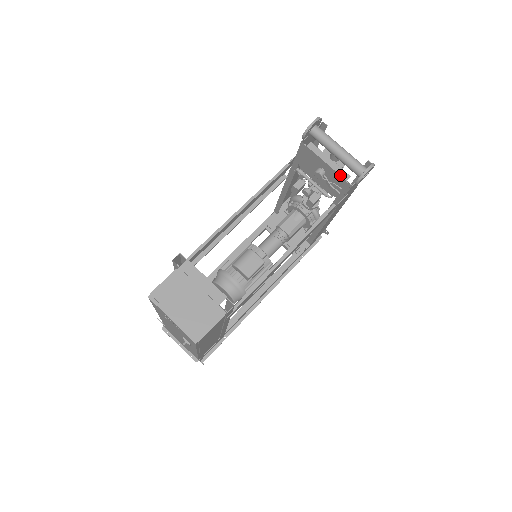
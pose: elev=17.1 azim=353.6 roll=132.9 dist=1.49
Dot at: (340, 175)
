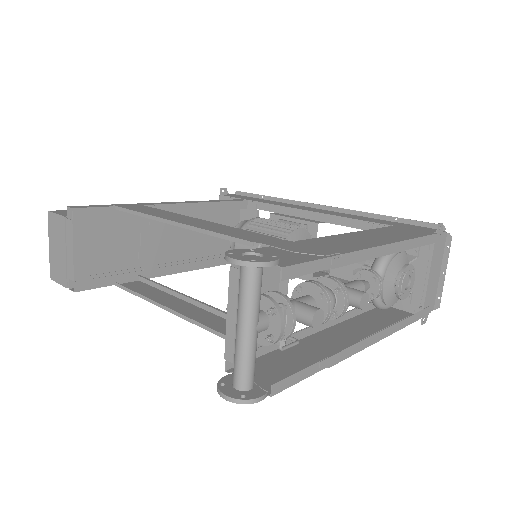
Dot at: (225, 345)
